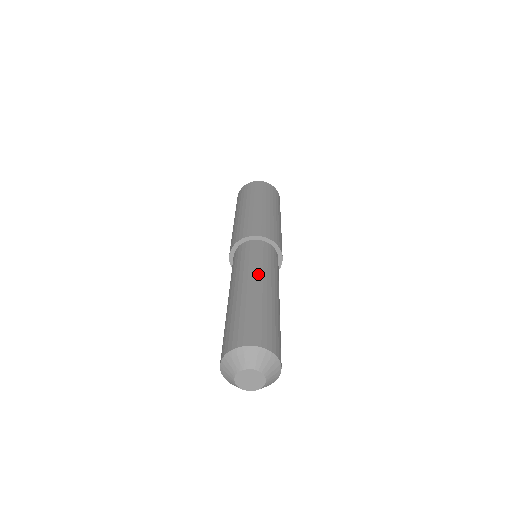
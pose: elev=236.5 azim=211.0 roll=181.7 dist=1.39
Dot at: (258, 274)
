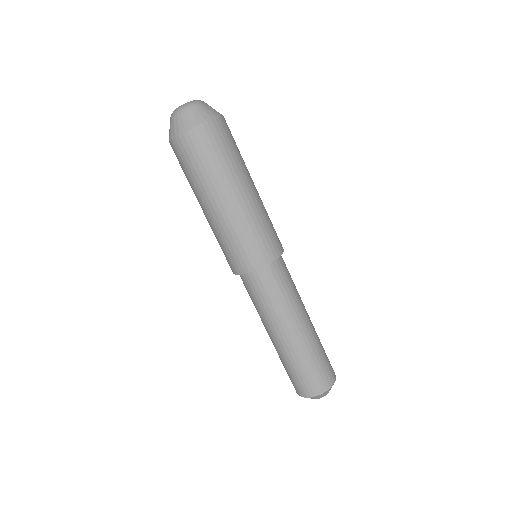
Dot at: (299, 312)
